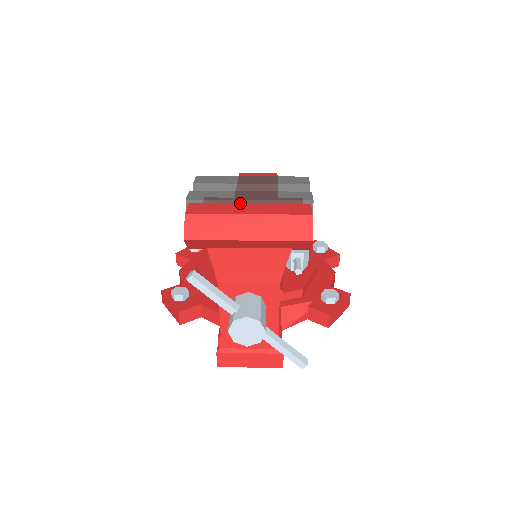
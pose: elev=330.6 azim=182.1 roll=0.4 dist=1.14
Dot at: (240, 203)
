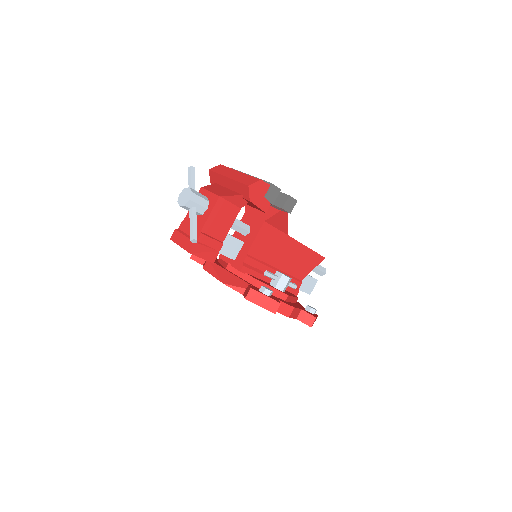
Dot at: occluded
